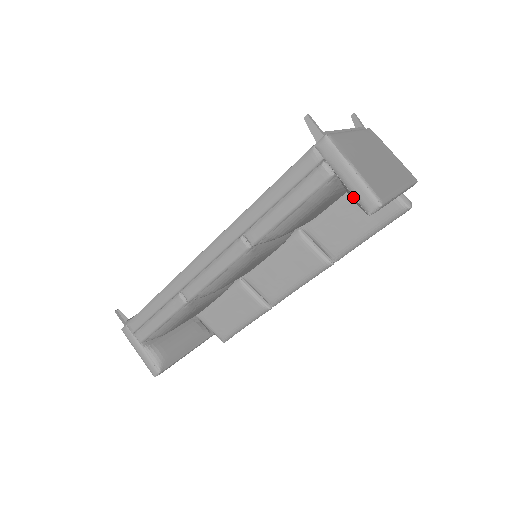
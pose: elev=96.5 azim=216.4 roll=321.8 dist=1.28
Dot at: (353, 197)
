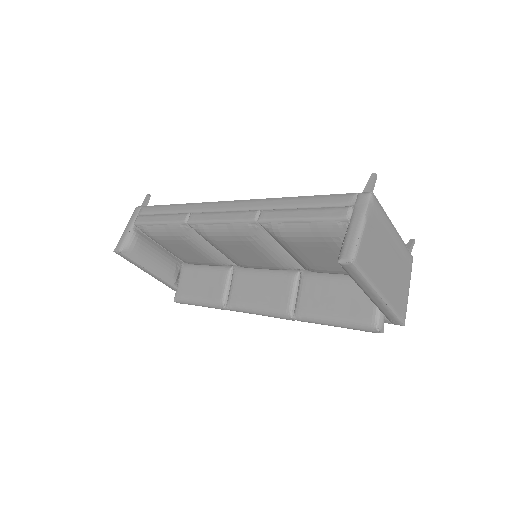
Dot at: (343, 243)
